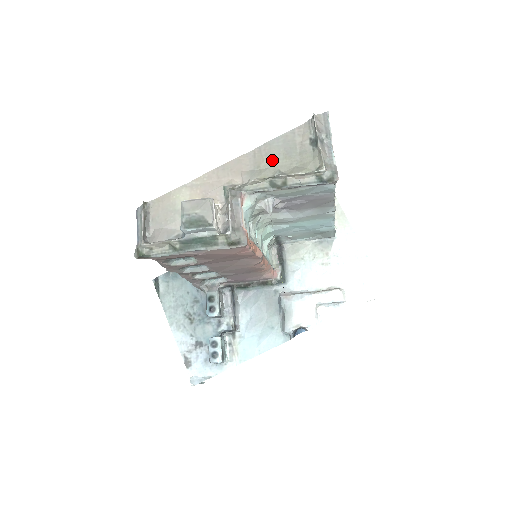
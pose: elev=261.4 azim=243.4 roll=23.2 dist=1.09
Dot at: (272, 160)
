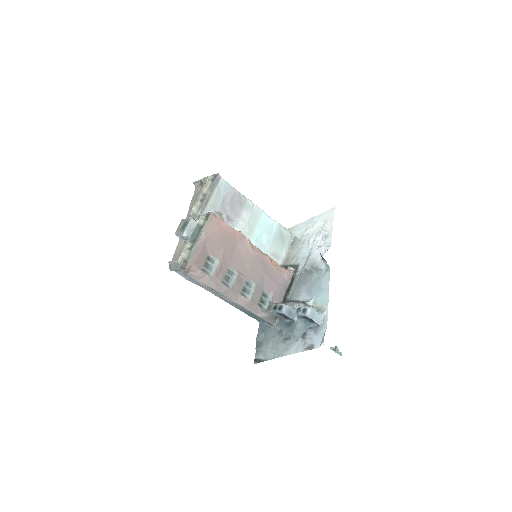
Dot at: occluded
